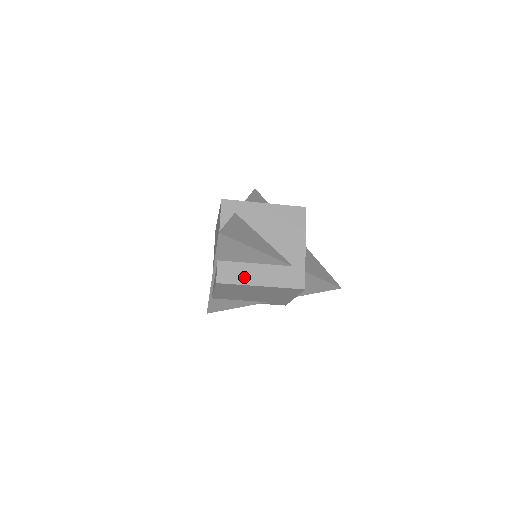
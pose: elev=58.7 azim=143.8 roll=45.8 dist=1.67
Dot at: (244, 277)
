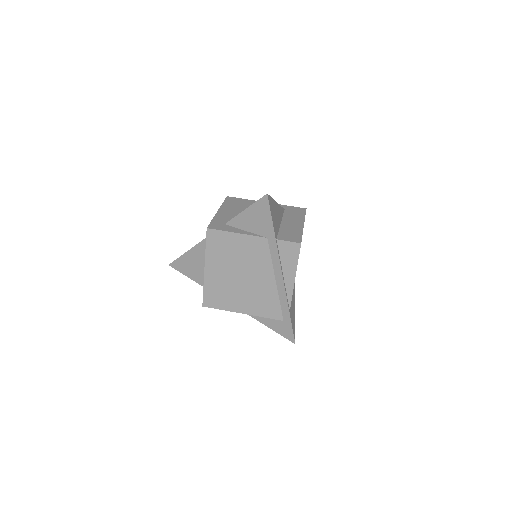
Dot at: (295, 230)
